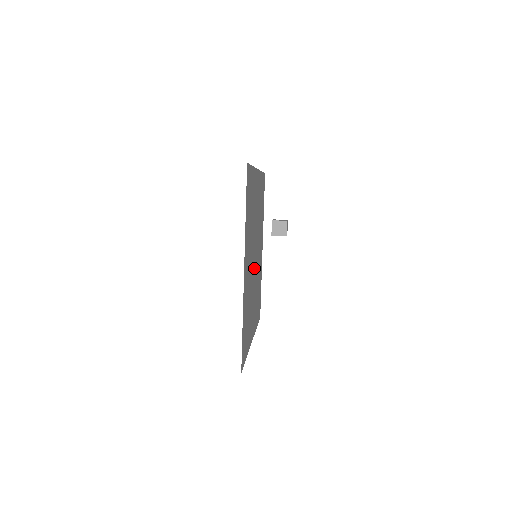
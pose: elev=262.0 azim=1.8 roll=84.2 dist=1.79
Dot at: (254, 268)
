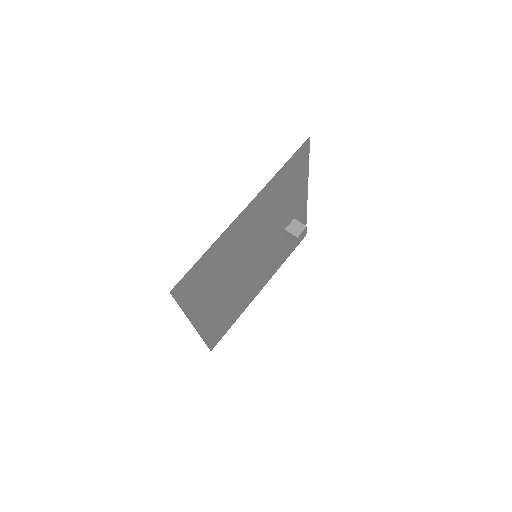
Dot at: (247, 264)
